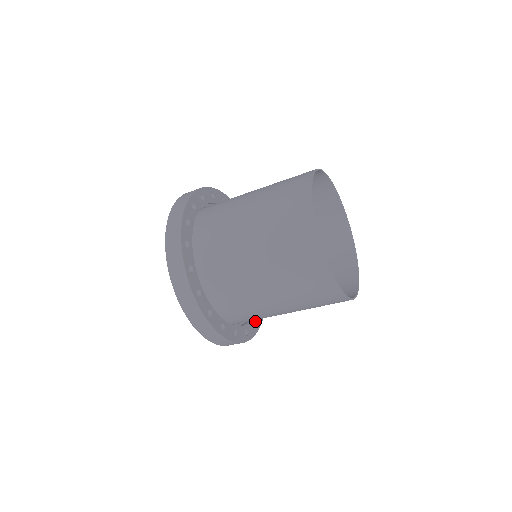
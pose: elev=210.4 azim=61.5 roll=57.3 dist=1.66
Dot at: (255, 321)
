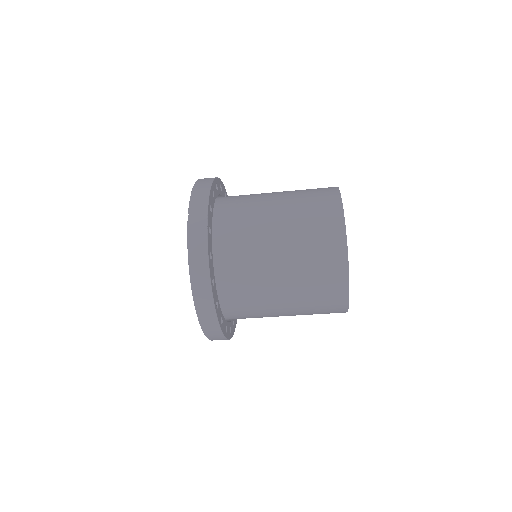
Dot at: (223, 321)
